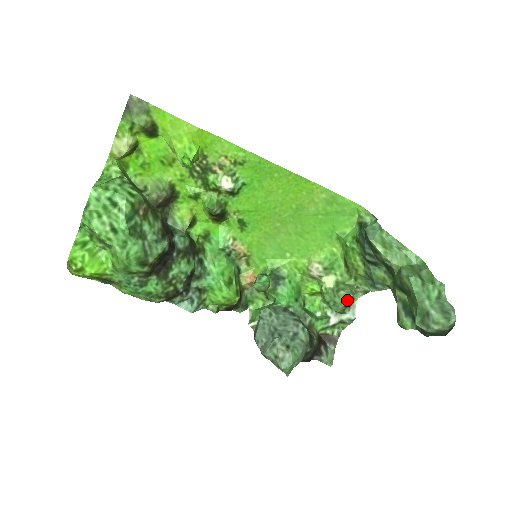
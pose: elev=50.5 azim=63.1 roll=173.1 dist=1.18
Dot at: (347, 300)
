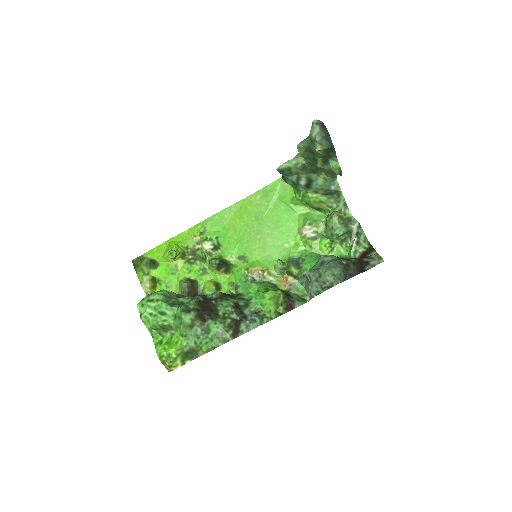
Dot at: (334, 217)
